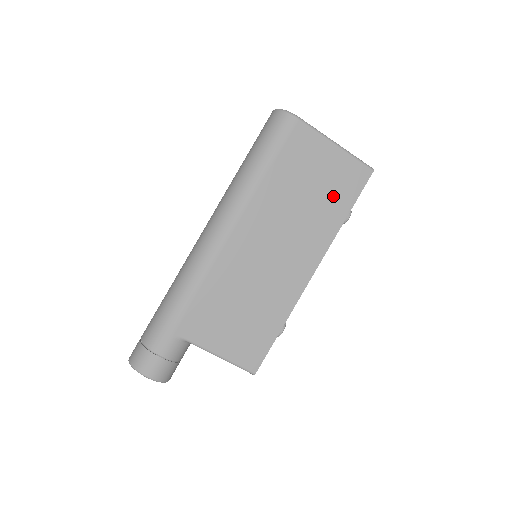
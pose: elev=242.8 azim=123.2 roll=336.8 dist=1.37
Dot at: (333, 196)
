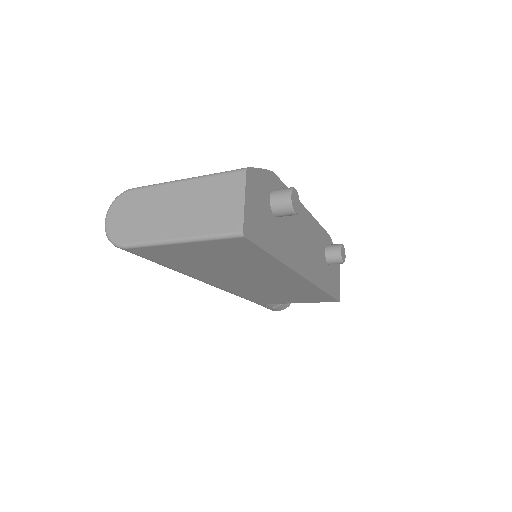
Dot at: (241, 258)
